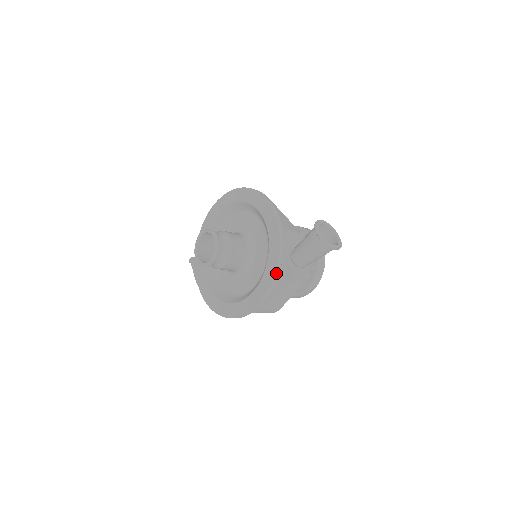
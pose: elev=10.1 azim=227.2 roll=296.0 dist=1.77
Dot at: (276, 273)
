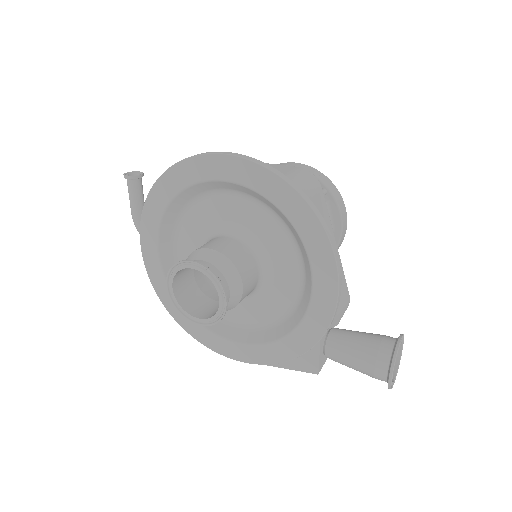
Dot at: (293, 358)
